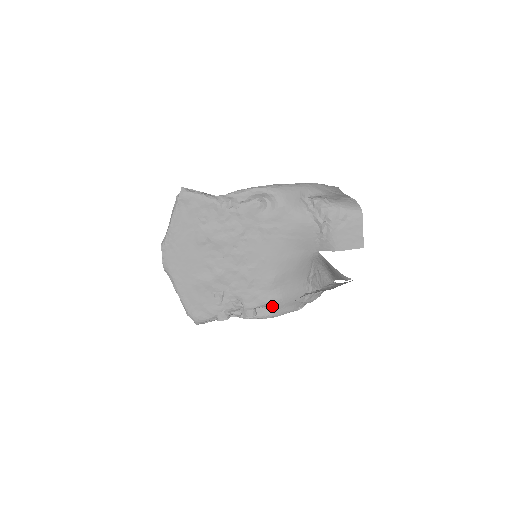
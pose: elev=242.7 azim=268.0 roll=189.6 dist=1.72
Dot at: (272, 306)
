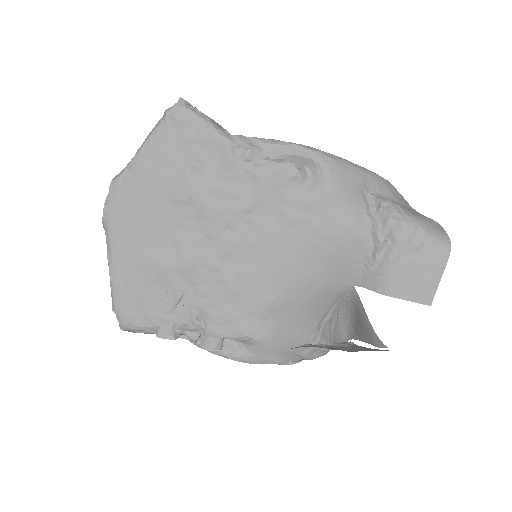
Dot at: (251, 344)
